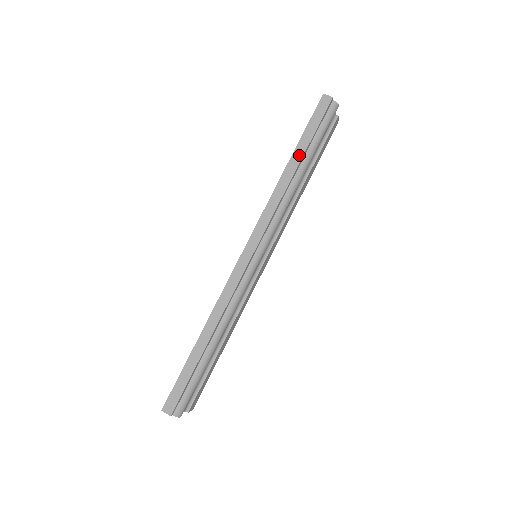
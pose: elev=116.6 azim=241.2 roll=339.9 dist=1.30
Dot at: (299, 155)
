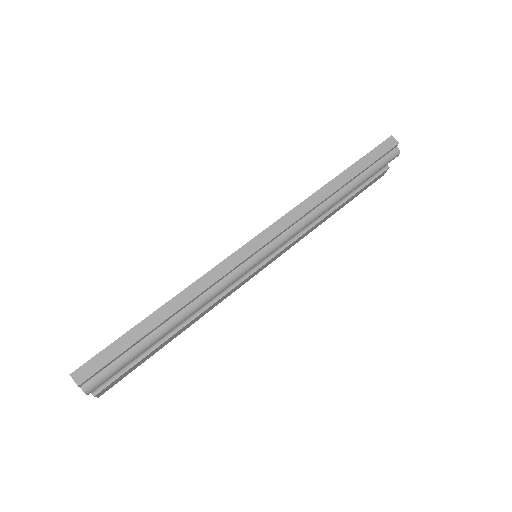
Dot at: (348, 176)
